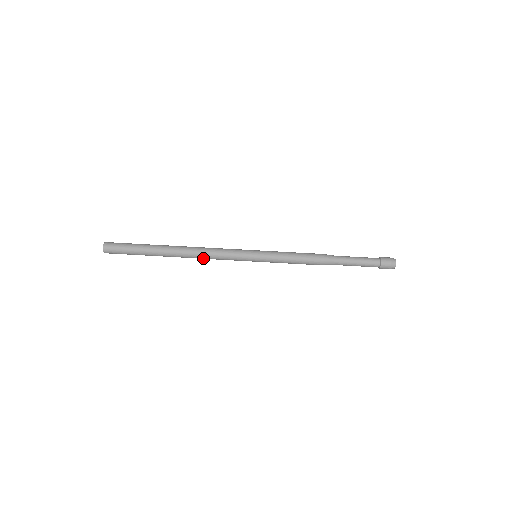
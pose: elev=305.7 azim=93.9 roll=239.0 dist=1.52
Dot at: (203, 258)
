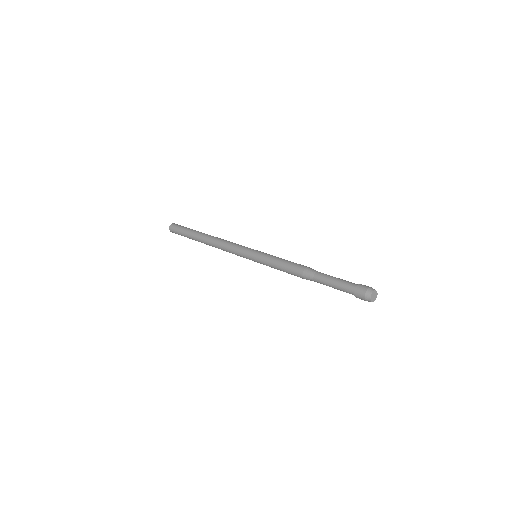
Dot at: (219, 245)
